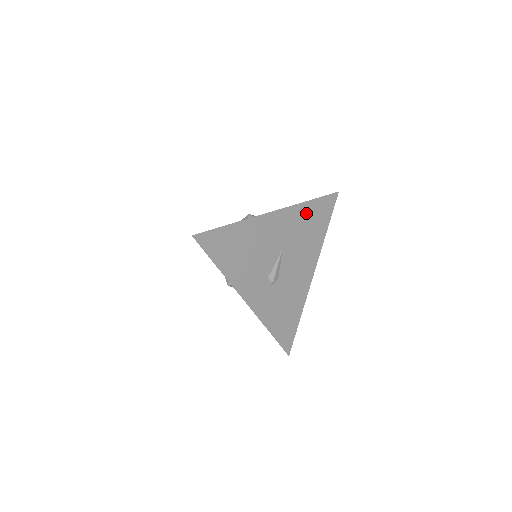
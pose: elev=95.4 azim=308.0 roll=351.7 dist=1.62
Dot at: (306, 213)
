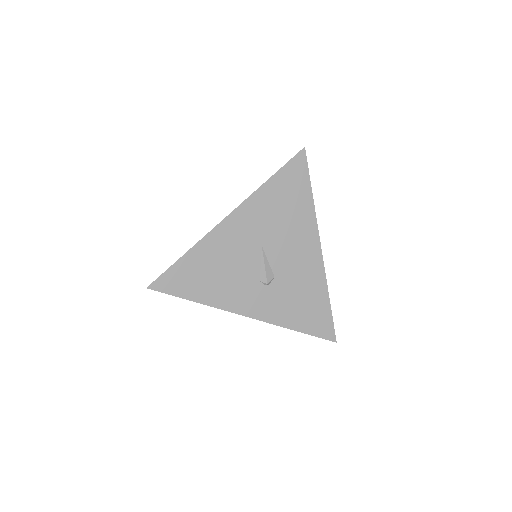
Dot at: (271, 195)
